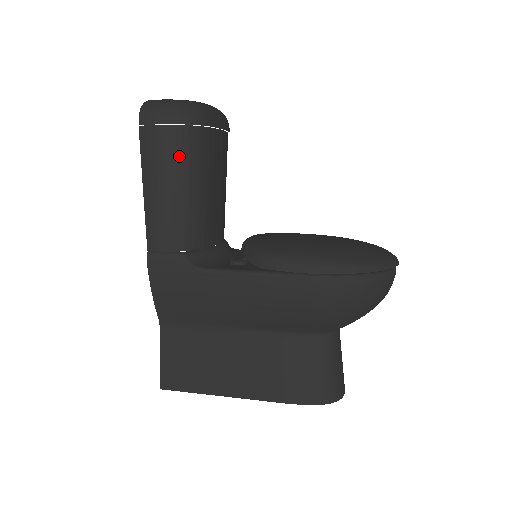
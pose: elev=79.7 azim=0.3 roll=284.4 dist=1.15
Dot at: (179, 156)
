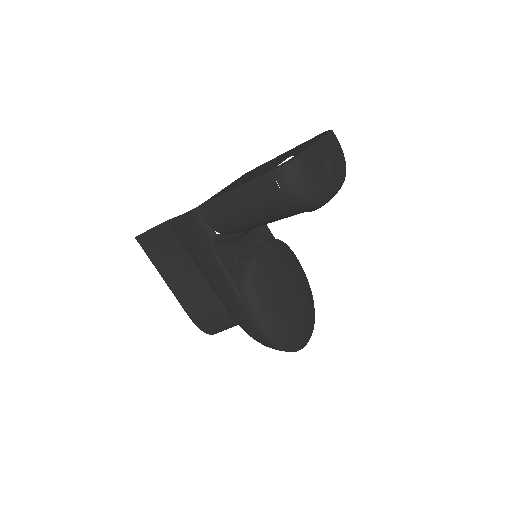
Dot at: (272, 211)
